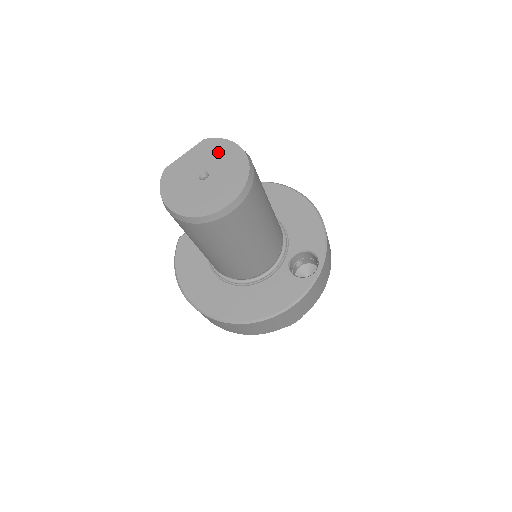
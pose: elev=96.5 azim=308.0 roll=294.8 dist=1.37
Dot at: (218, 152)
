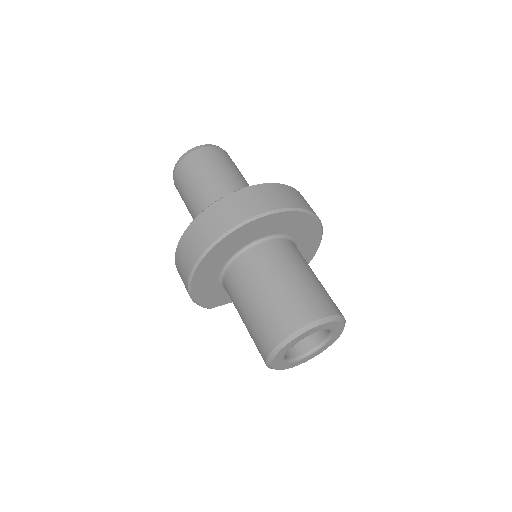
Dot at: occluded
